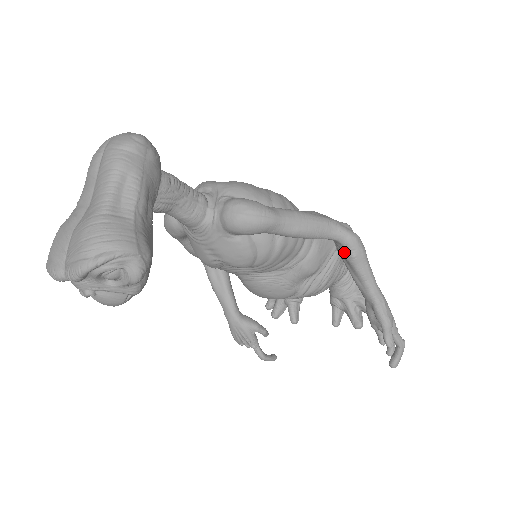
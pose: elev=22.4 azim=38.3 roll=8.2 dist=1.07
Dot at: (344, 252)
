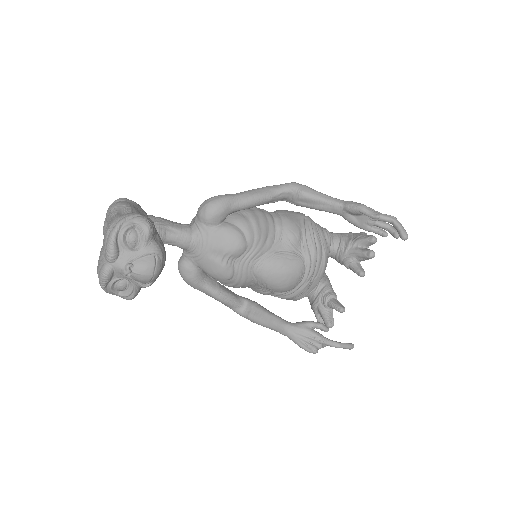
Dot at: (296, 196)
